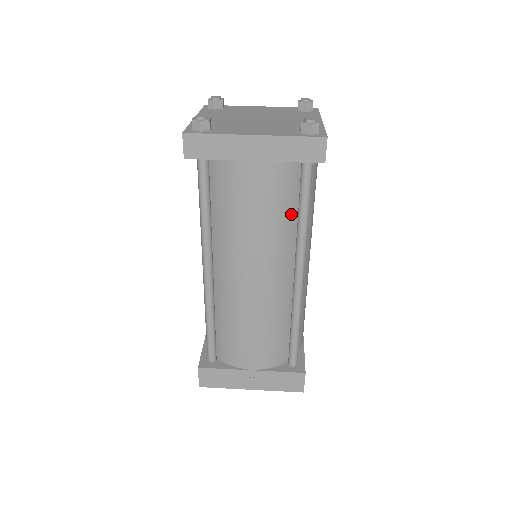
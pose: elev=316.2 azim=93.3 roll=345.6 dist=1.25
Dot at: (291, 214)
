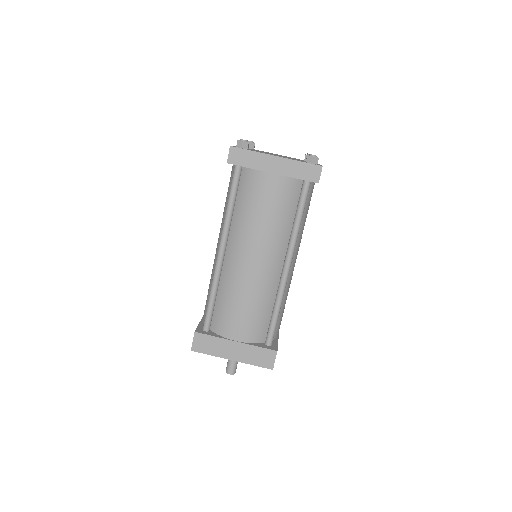
Dot at: (289, 218)
